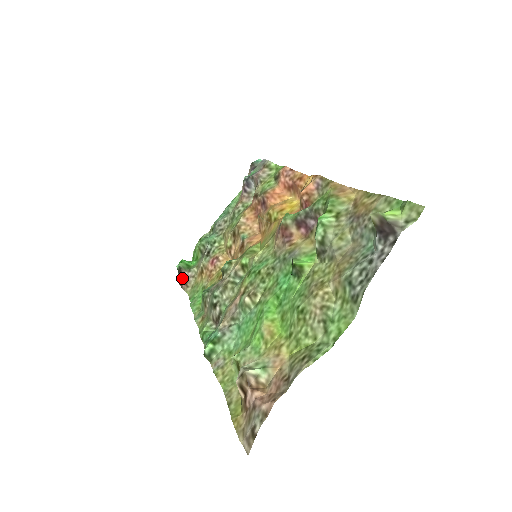
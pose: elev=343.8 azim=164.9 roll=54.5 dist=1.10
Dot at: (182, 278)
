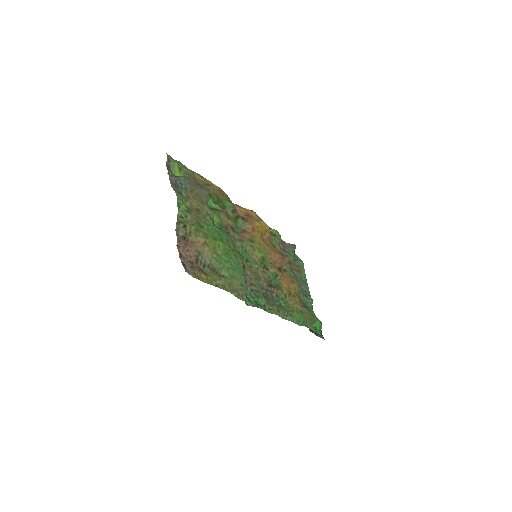
Dot at: occluded
